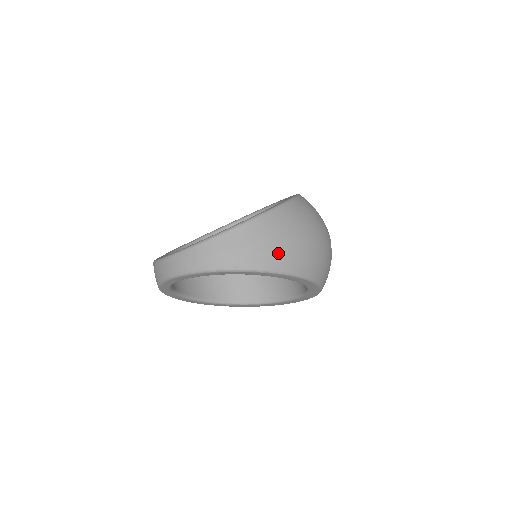
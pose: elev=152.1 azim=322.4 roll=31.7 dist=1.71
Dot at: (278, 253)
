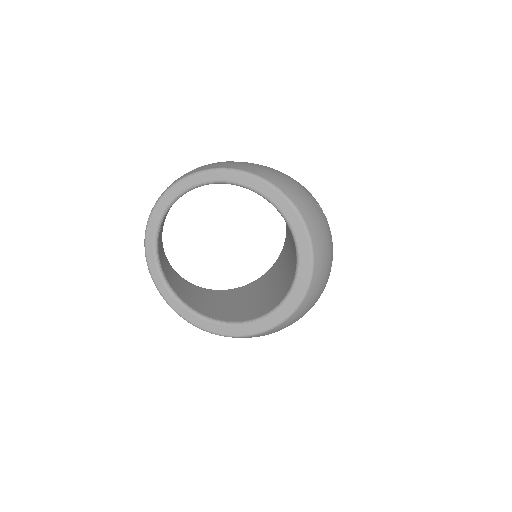
Dot at: (236, 165)
